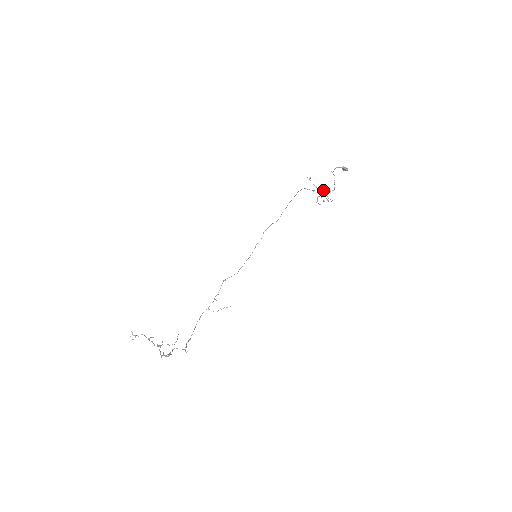
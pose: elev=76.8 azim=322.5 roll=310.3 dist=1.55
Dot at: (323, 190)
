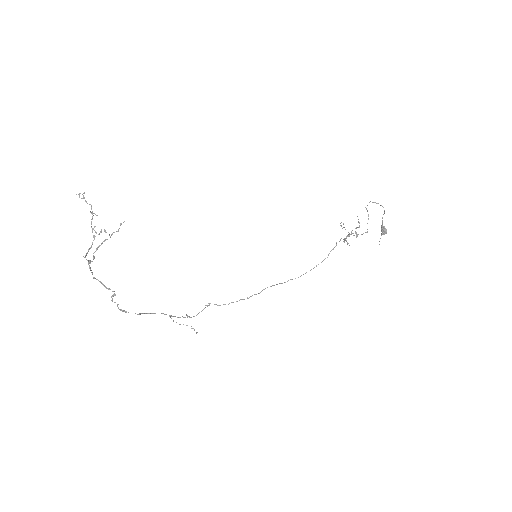
Dot at: occluded
